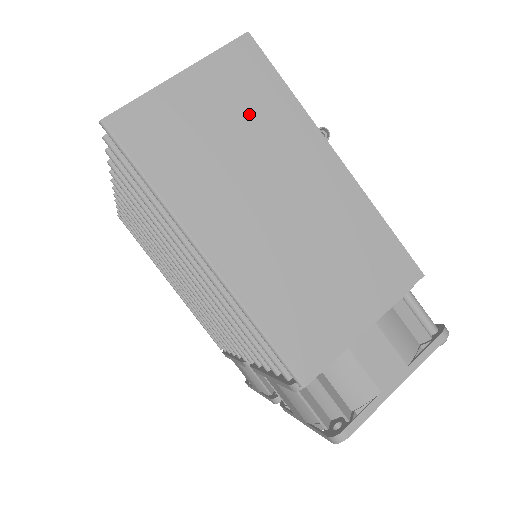
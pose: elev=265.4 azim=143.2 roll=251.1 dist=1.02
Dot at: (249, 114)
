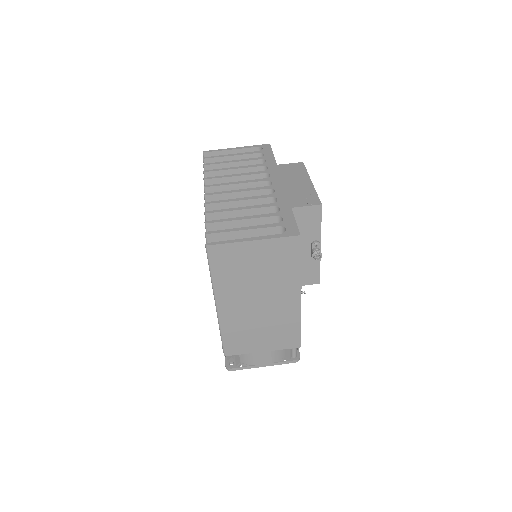
Dot at: (274, 267)
